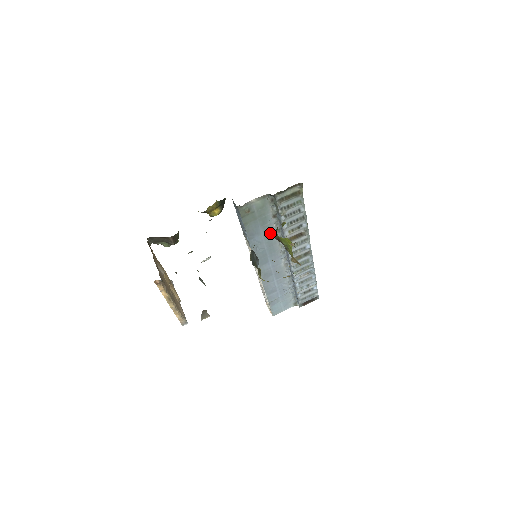
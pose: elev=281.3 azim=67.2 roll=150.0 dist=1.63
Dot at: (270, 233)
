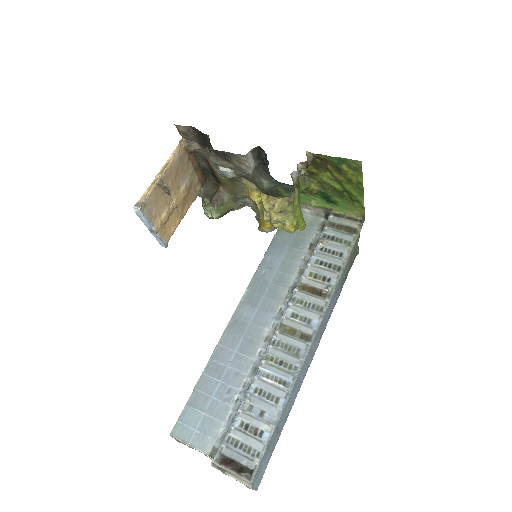
Dot at: (291, 265)
